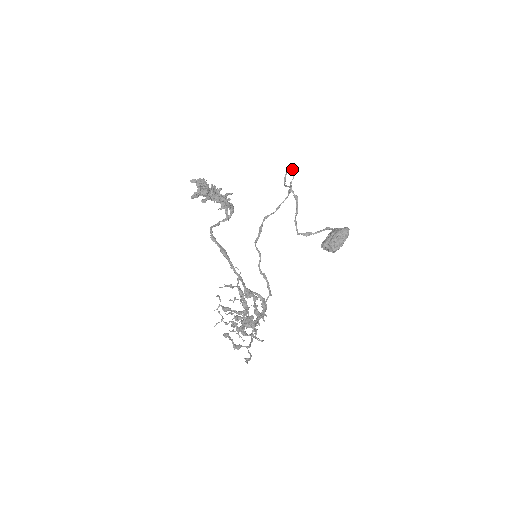
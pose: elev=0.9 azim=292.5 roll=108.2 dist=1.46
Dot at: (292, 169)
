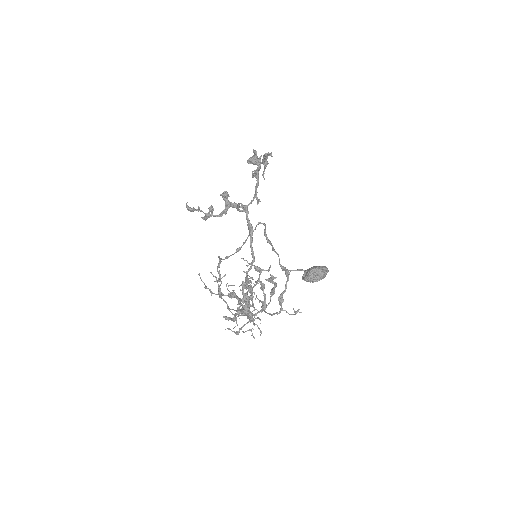
Dot at: (264, 223)
